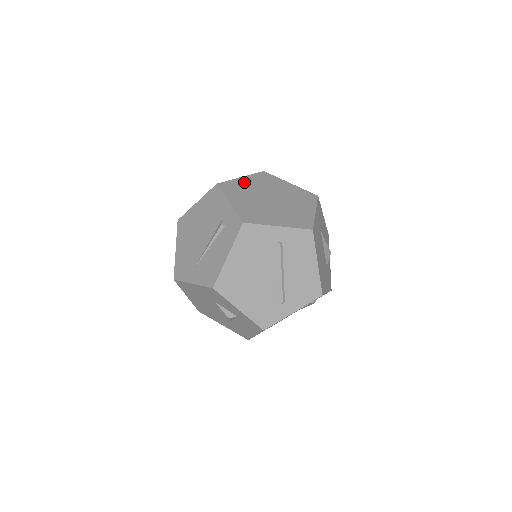
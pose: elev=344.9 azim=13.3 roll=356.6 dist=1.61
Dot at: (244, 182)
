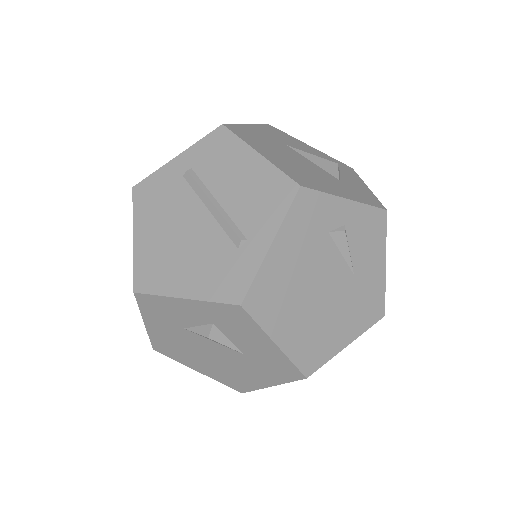
Dot at: occluded
